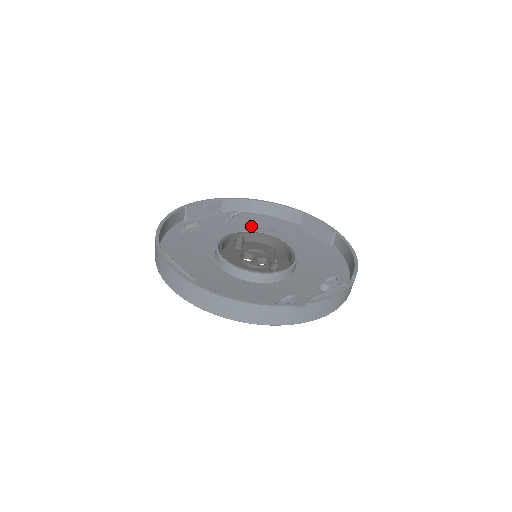
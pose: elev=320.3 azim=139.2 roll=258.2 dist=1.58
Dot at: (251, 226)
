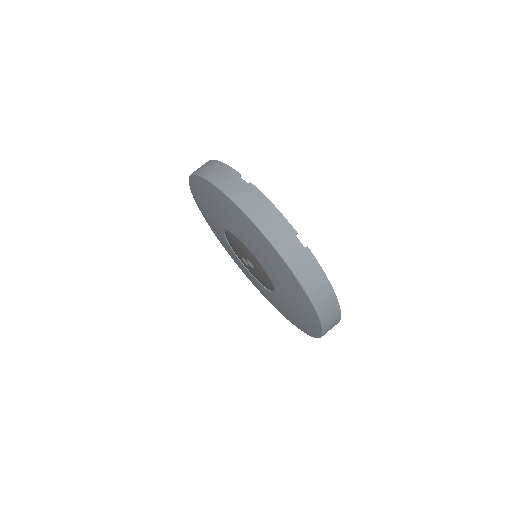
Dot at: occluded
